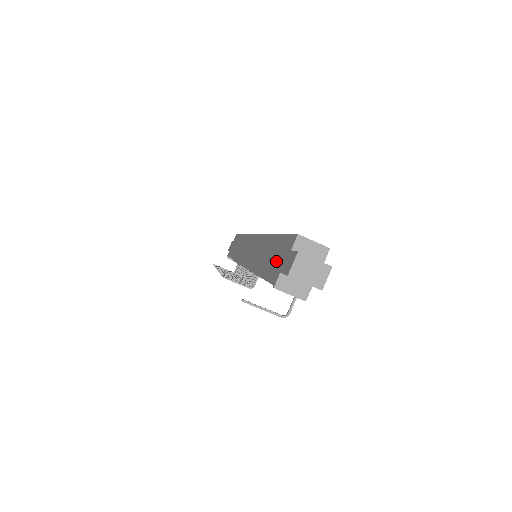
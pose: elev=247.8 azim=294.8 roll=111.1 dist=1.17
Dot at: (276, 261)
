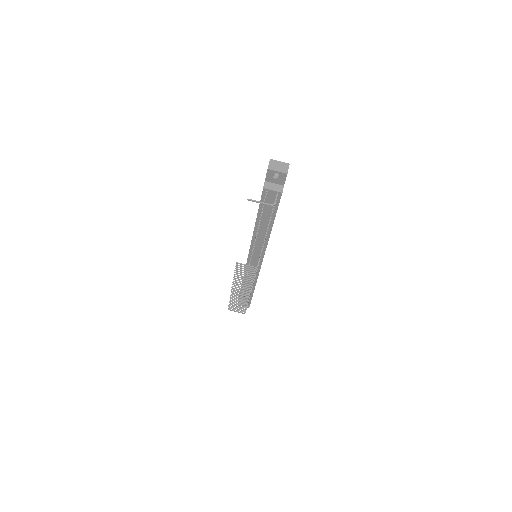
Dot at: occluded
